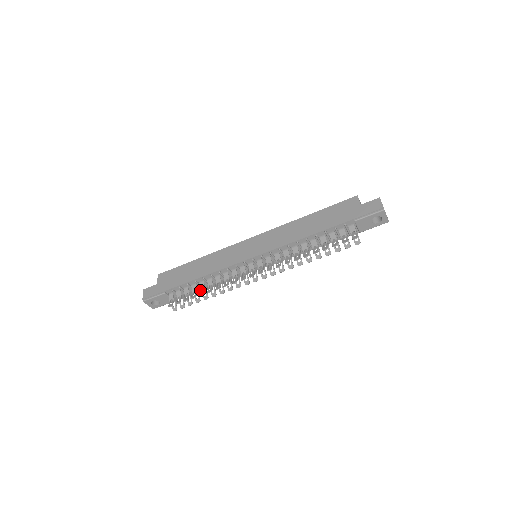
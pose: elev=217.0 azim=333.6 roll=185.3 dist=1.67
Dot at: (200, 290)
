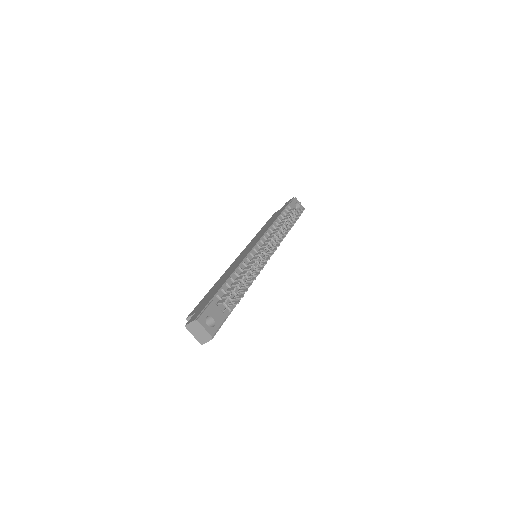
Dot at: occluded
